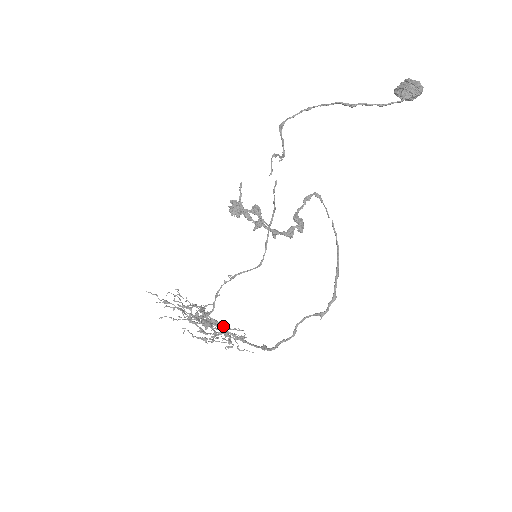
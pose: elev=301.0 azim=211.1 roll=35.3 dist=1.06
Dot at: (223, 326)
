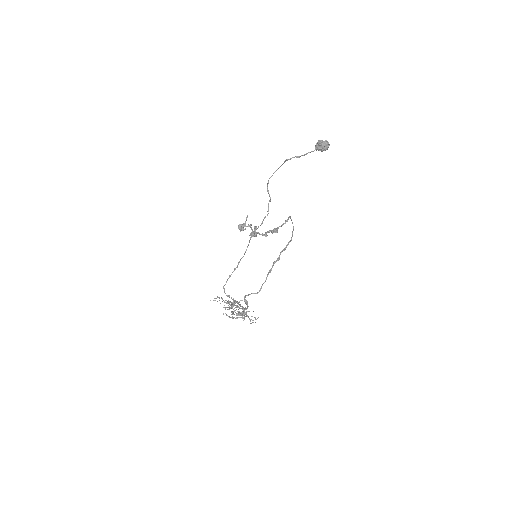
Dot at: (237, 302)
